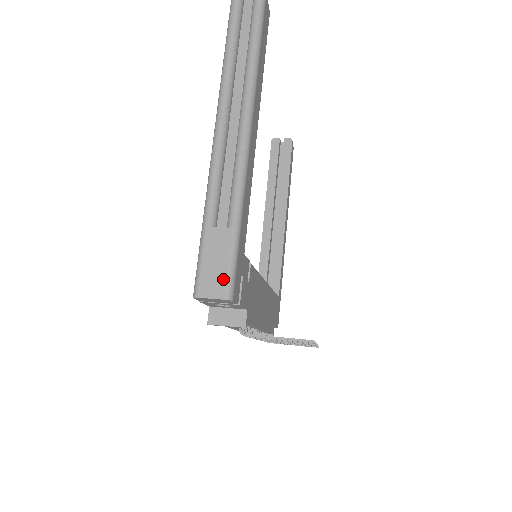
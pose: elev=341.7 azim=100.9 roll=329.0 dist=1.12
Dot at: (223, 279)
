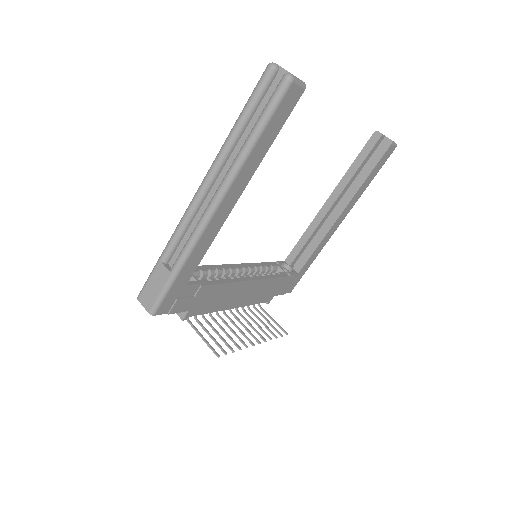
Dot at: (153, 300)
